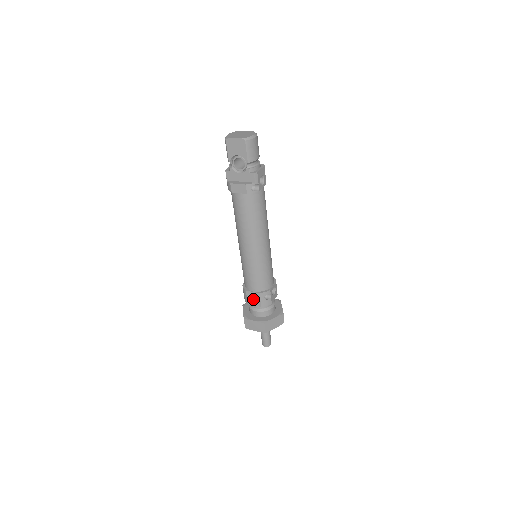
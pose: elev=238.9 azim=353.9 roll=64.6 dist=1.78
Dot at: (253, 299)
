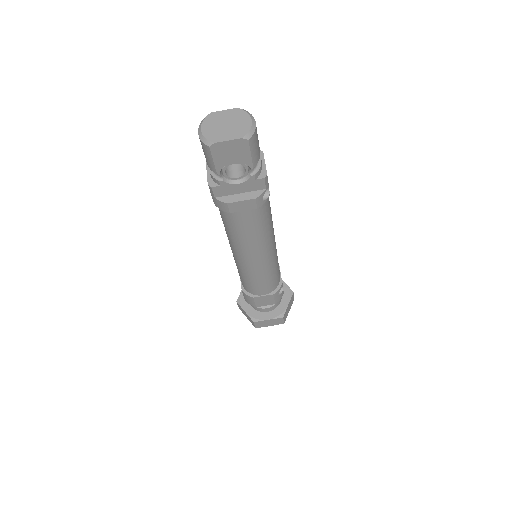
Dot at: (264, 301)
